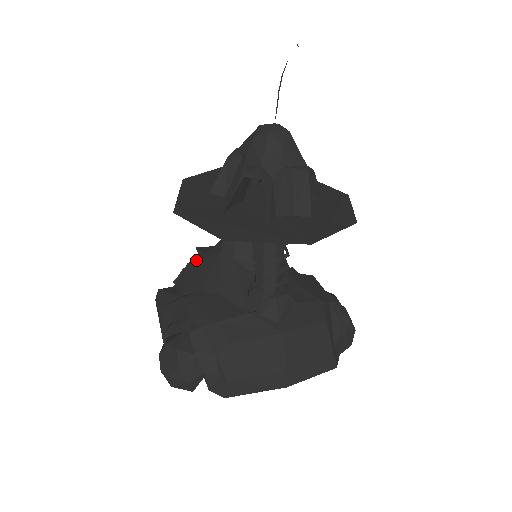
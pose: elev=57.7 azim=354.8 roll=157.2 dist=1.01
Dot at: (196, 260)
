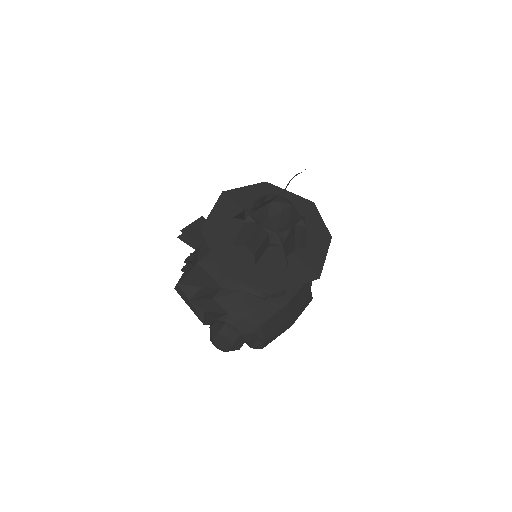
Dot at: (205, 261)
